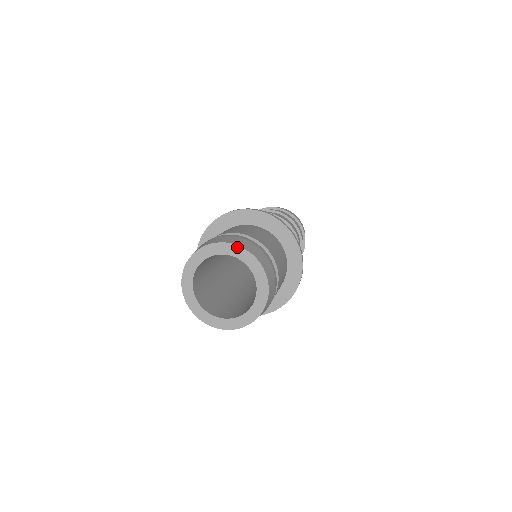
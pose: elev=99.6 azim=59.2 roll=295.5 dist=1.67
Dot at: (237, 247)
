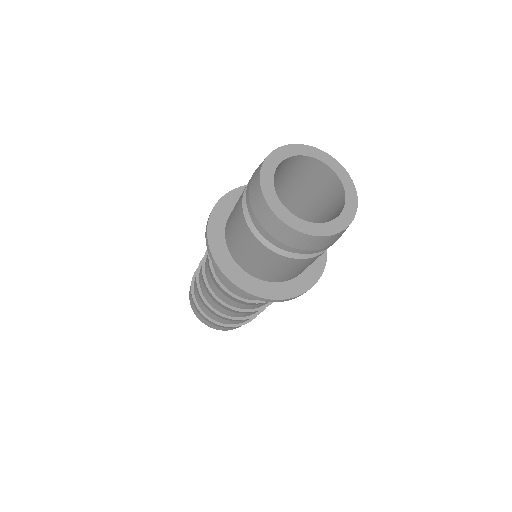
Dot at: (350, 178)
